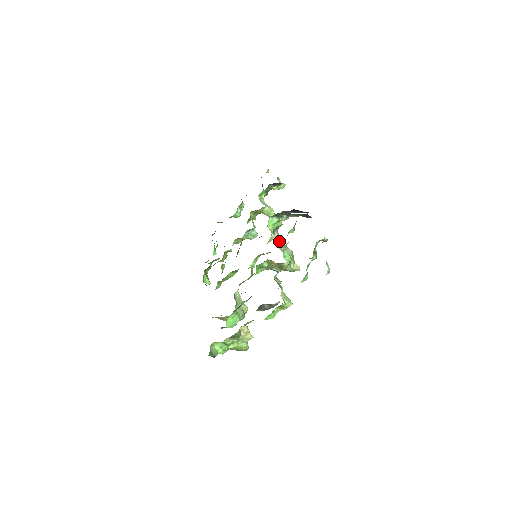
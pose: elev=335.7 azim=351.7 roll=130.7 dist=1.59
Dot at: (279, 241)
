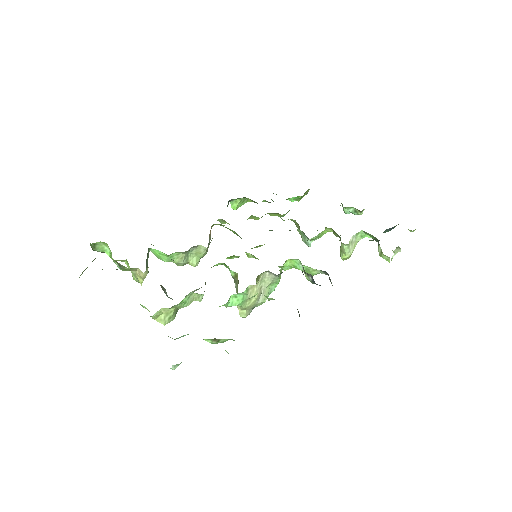
Dot at: (267, 281)
